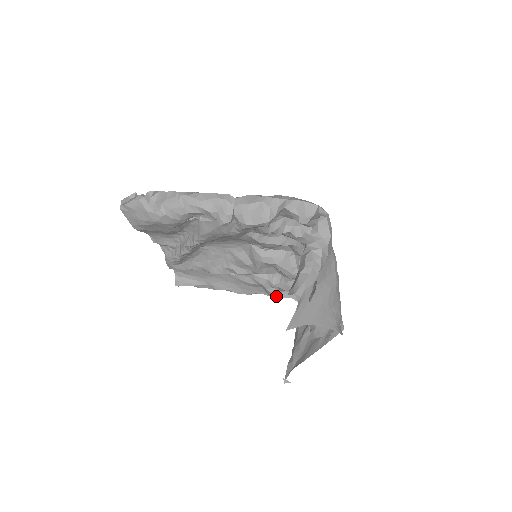
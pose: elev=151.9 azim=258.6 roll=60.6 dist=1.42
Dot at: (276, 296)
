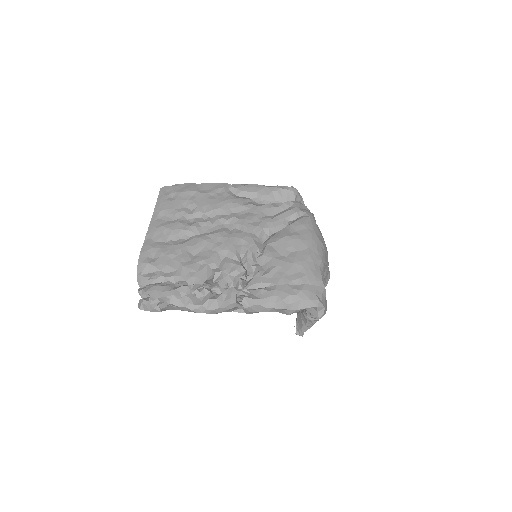
Dot at: occluded
